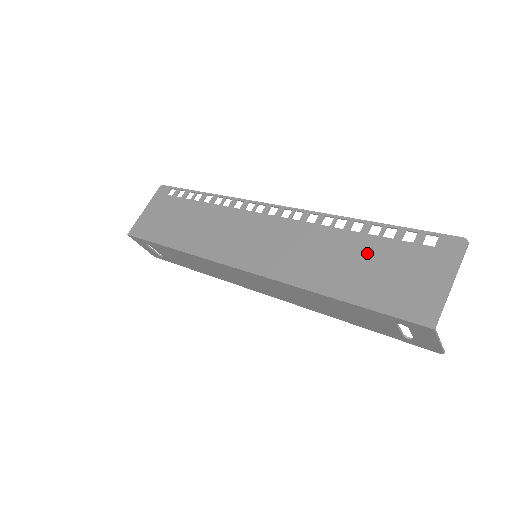
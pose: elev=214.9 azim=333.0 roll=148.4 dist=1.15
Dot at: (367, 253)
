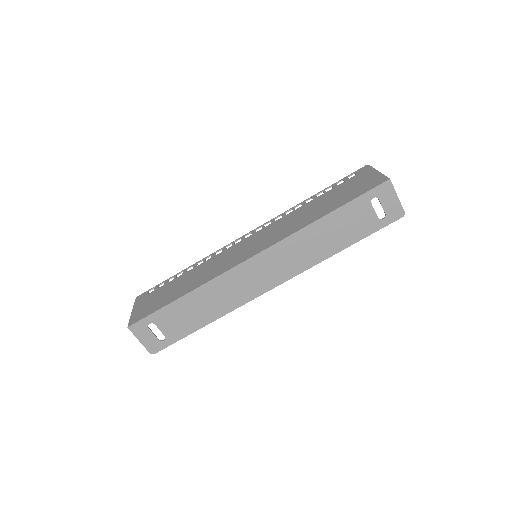
Dot at: (326, 198)
